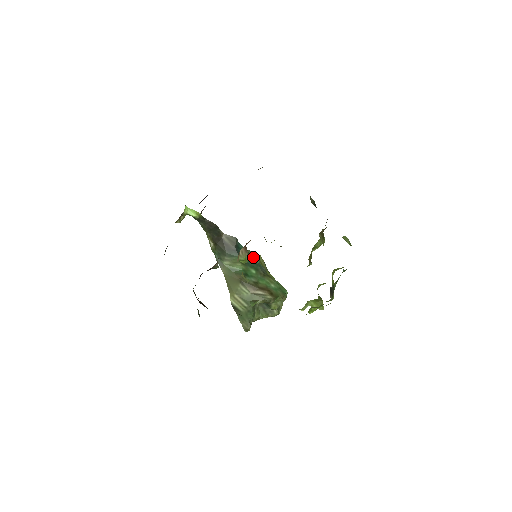
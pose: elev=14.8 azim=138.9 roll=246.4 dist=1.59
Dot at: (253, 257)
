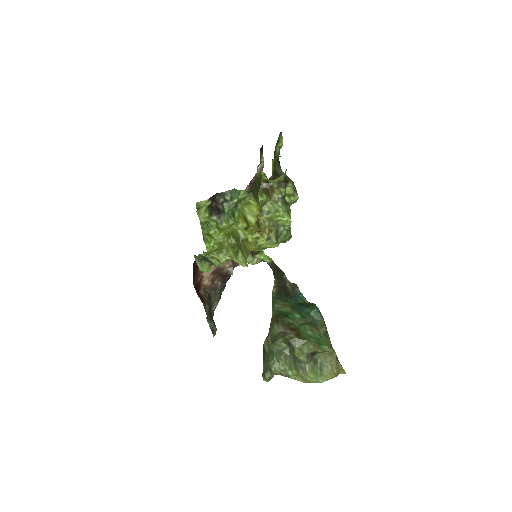
Dot at: (308, 306)
